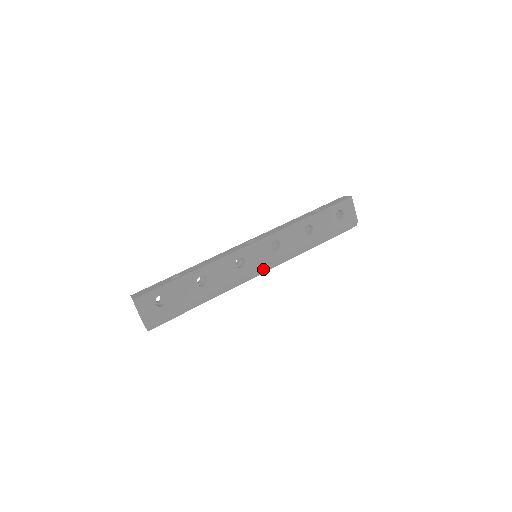
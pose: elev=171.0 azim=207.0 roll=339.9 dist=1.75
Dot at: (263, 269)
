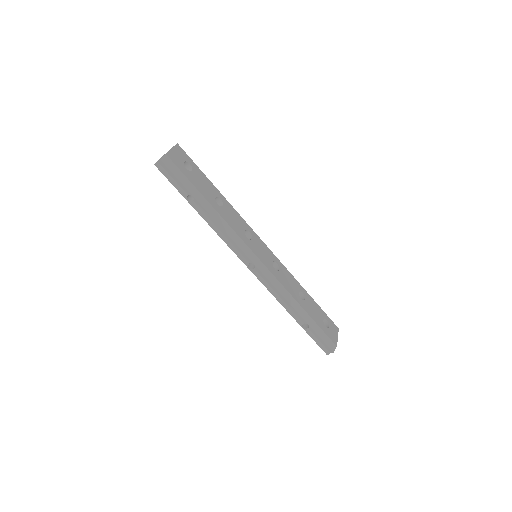
Dot at: (257, 262)
